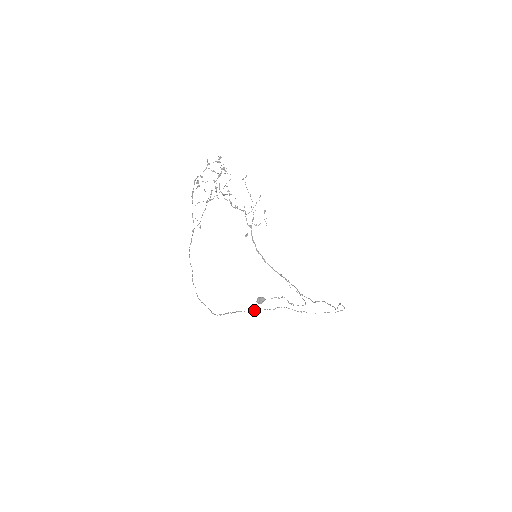
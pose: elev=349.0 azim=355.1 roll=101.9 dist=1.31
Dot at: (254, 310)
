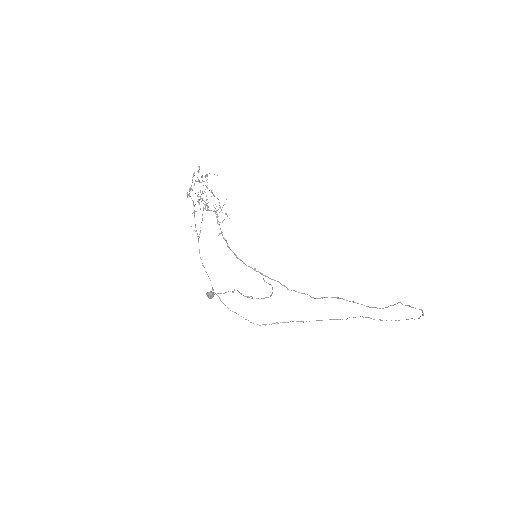
Dot at: (317, 320)
